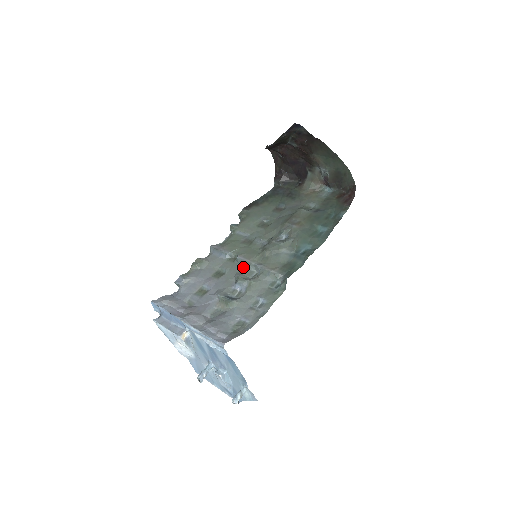
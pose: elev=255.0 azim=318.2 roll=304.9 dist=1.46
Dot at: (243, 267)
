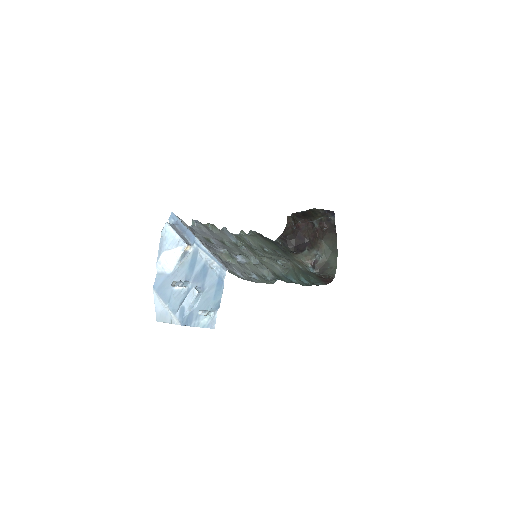
Dot at: (245, 253)
